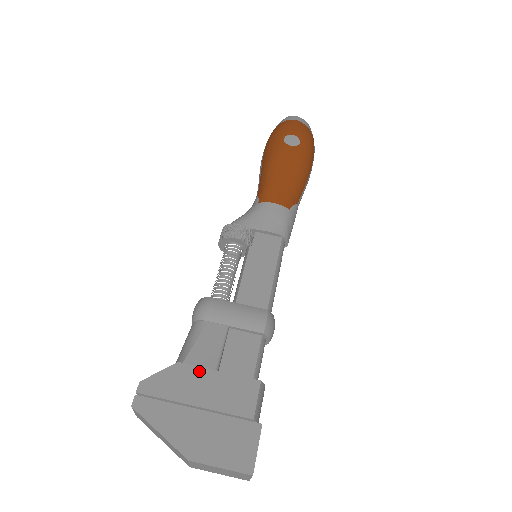
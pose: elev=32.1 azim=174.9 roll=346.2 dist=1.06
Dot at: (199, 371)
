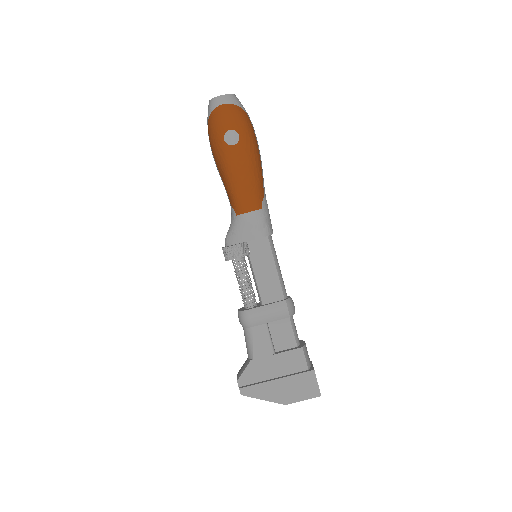
Dot at: (265, 360)
